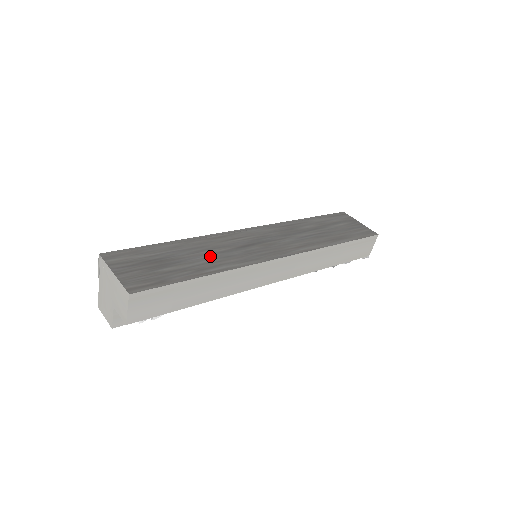
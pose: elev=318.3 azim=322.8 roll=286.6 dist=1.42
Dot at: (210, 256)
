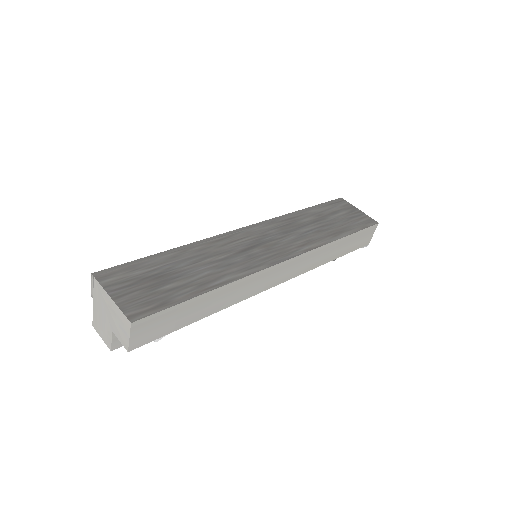
Dot at: (211, 266)
